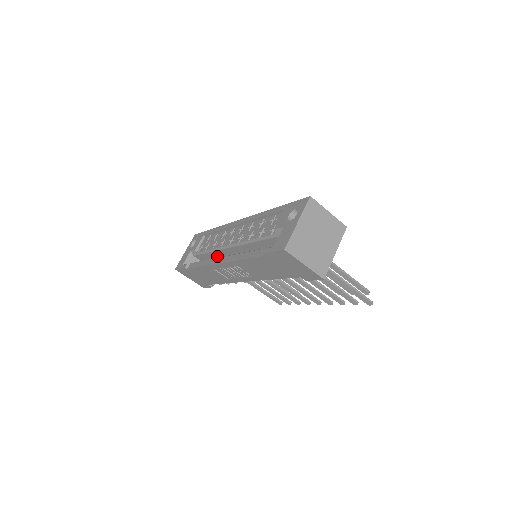
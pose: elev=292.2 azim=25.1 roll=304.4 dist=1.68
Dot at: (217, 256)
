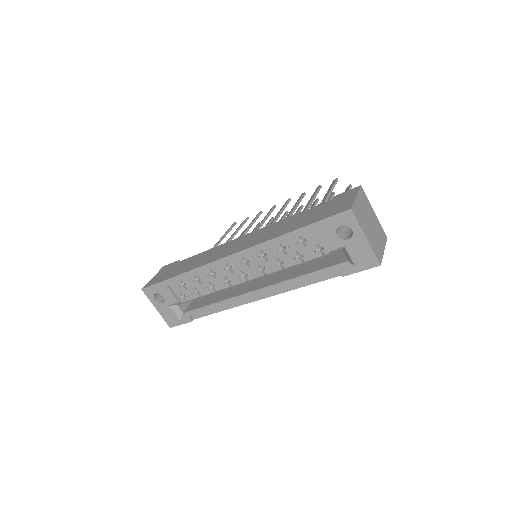
Dot at: occluded
